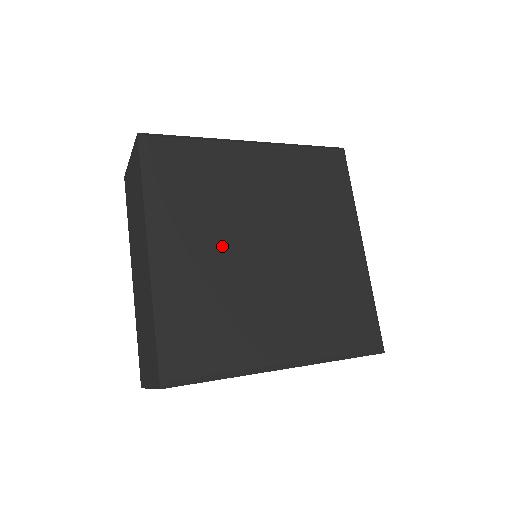
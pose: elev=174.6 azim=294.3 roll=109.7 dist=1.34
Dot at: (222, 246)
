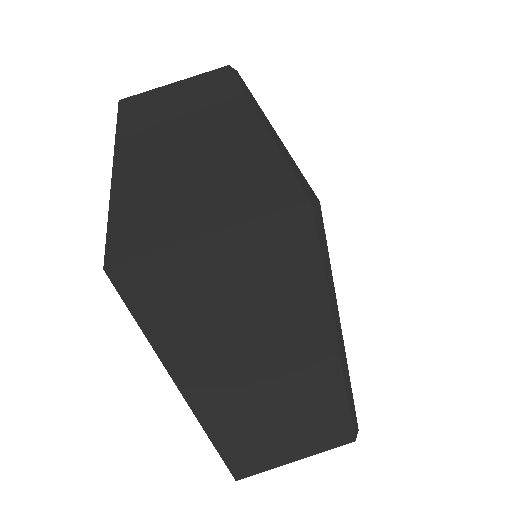
Dot at: occluded
